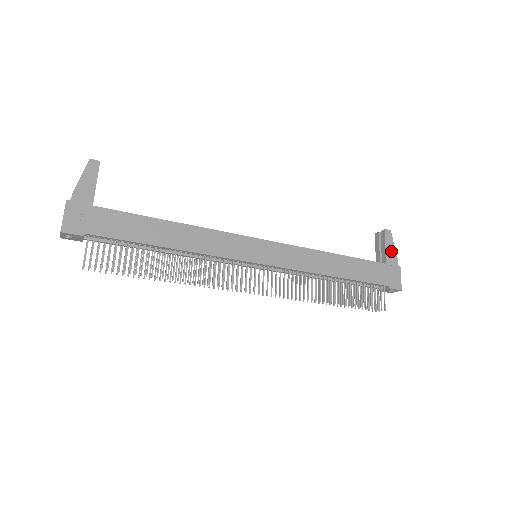
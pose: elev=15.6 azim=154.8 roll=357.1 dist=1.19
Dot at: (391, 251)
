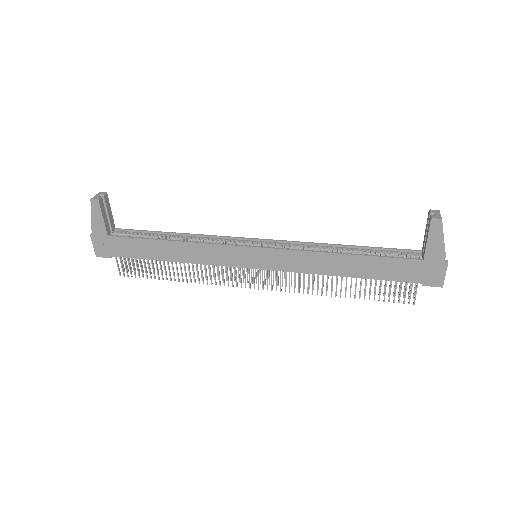
Dot at: (436, 245)
